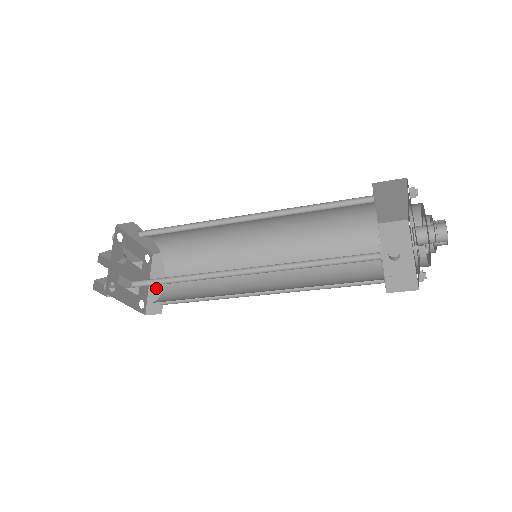
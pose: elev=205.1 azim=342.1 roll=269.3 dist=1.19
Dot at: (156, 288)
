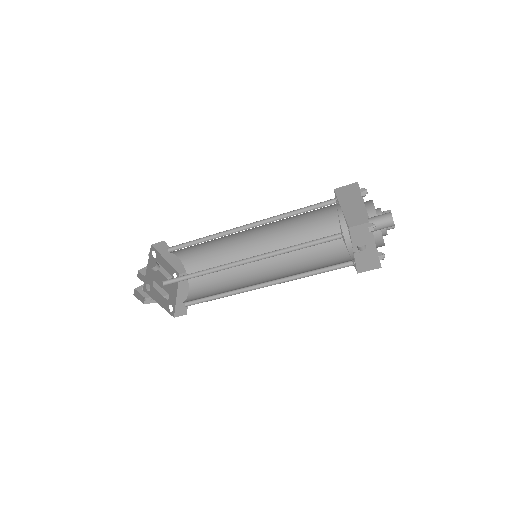
Dot at: (182, 297)
